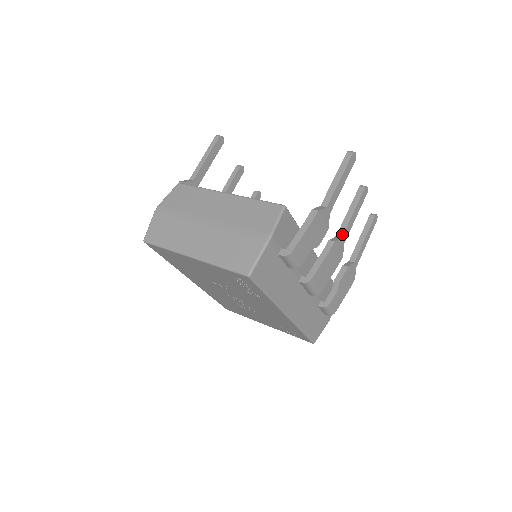
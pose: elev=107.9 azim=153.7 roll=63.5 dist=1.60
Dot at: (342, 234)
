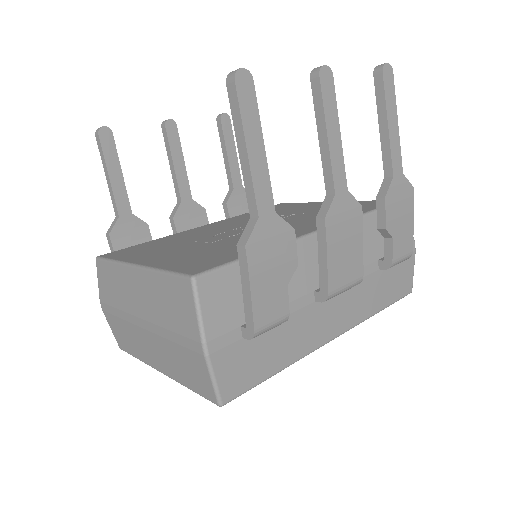
Dot at: (332, 188)
